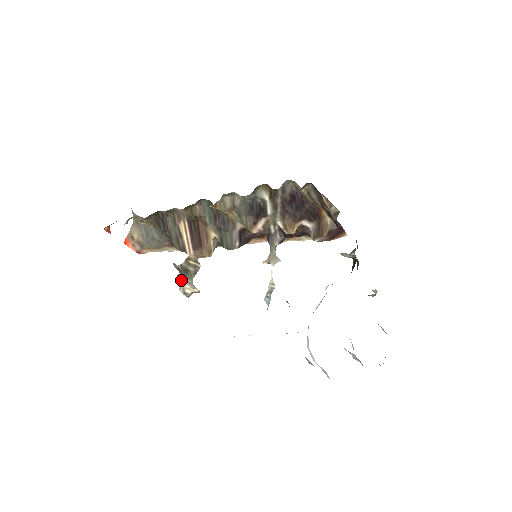
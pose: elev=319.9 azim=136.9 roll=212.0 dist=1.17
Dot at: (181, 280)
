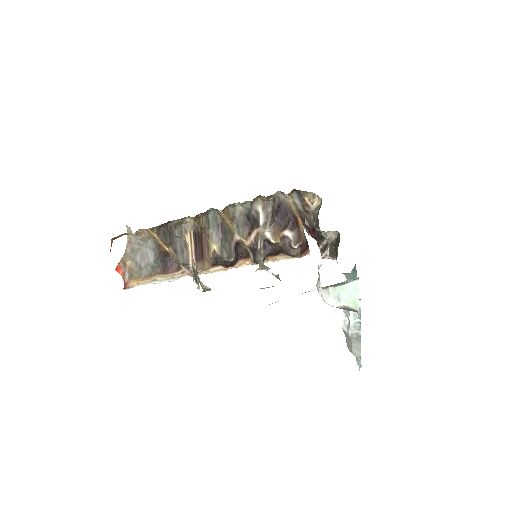
Dot at: occluded
